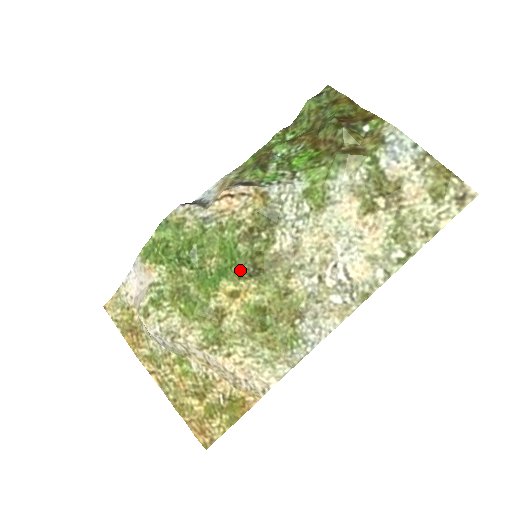
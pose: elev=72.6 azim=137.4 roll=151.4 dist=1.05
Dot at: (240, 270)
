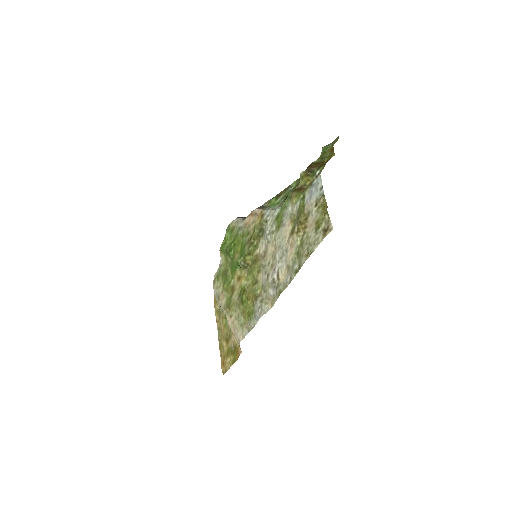
Dot at: (238, 262)
